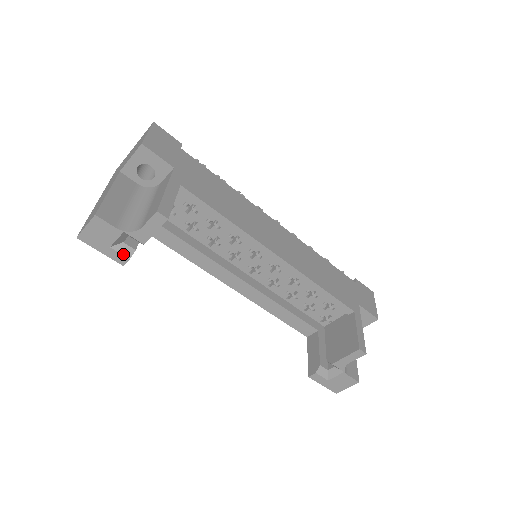
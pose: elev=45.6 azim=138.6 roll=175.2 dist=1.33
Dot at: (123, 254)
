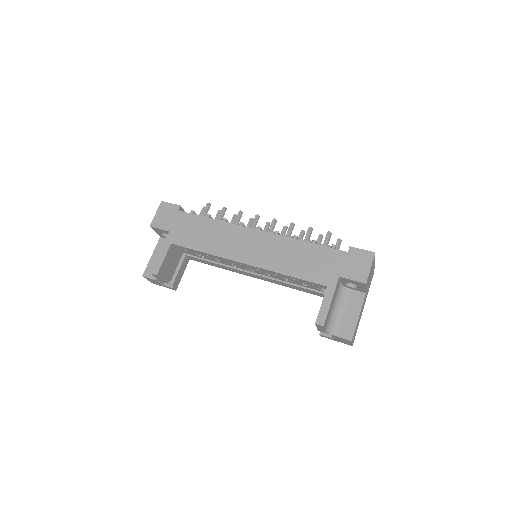
Dot at: (169, 287)
